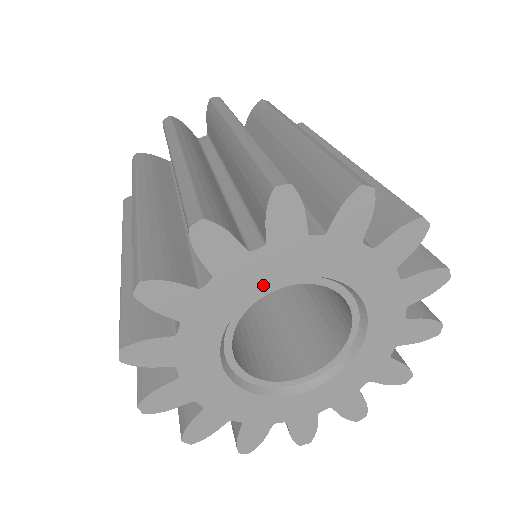
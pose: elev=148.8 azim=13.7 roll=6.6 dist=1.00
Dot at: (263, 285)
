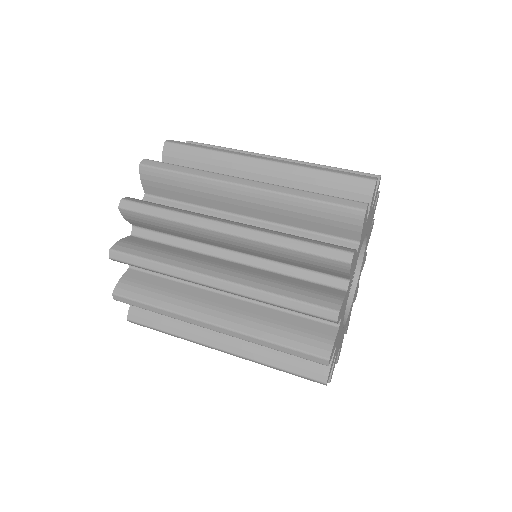
Dot at: occluded
